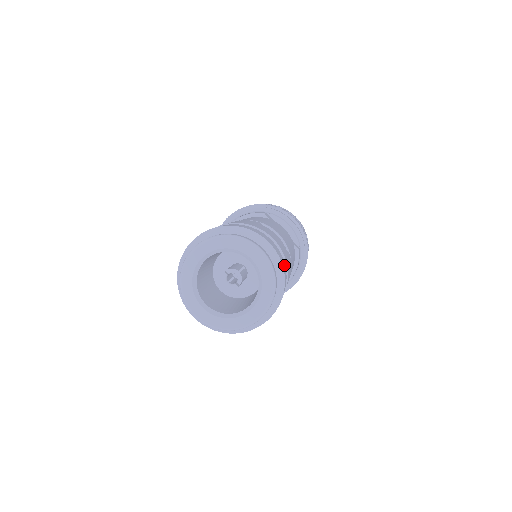
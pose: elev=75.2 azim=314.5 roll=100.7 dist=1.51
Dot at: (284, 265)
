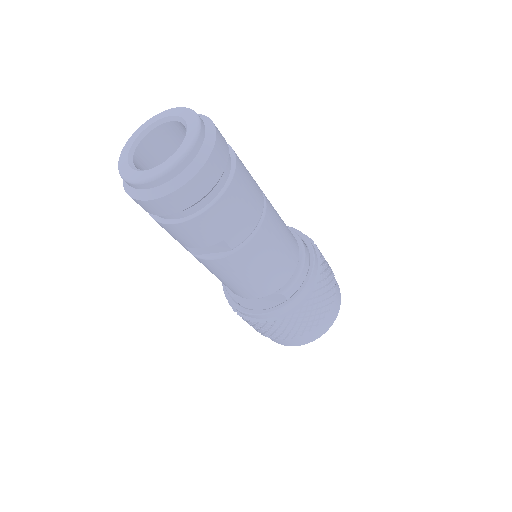
Dot at: occluded
